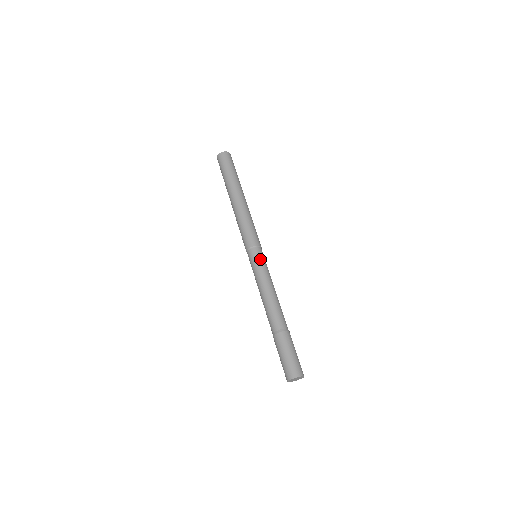
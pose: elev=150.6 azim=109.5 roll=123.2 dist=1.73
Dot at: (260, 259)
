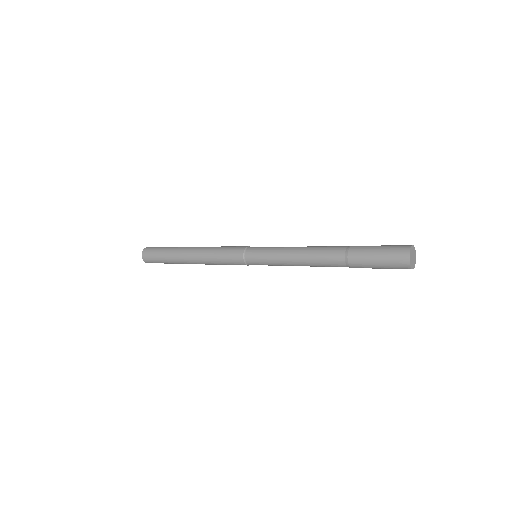
Dot at: (264, 247)
